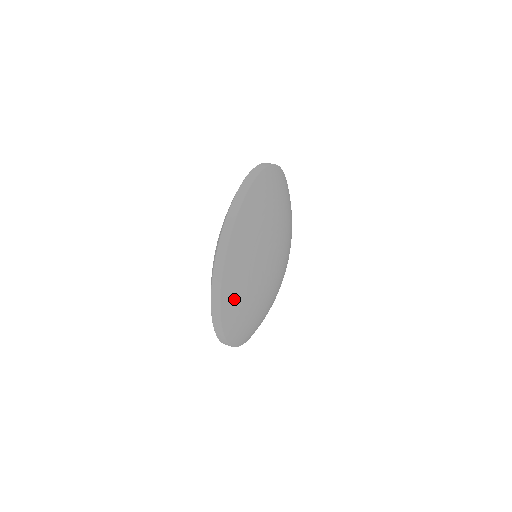
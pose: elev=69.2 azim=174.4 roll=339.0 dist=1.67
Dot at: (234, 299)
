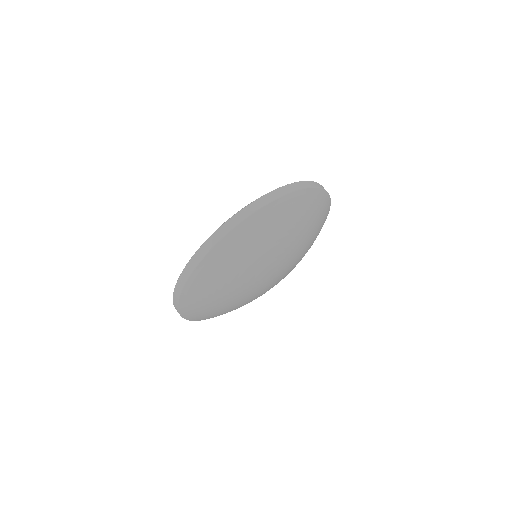
Dot at: (199, 314)
